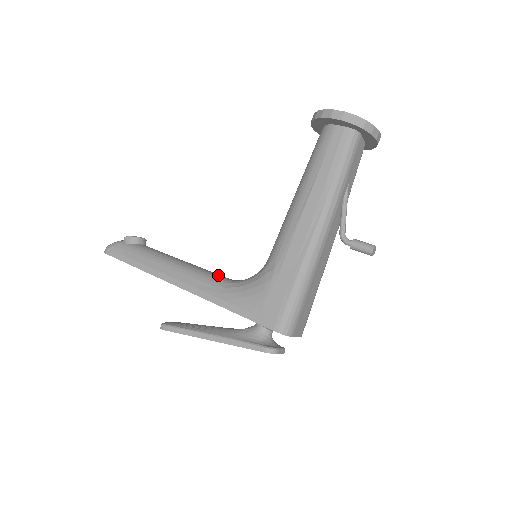
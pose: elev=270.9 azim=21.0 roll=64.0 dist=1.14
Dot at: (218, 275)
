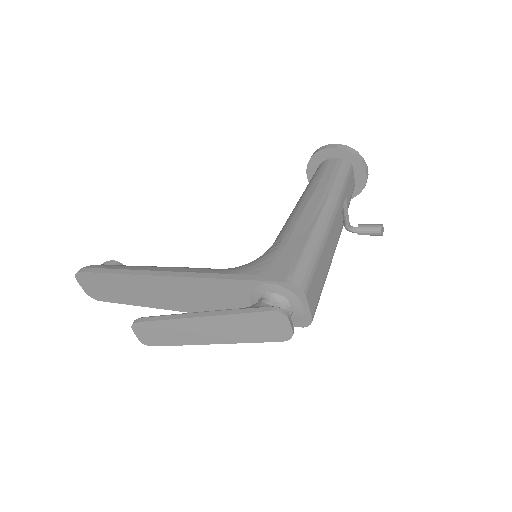
Dot at: occluded
